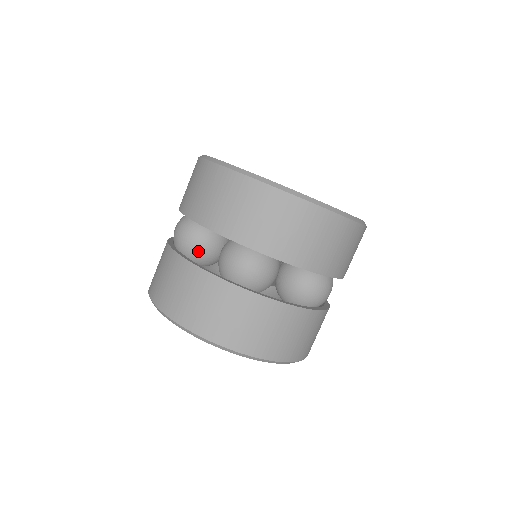
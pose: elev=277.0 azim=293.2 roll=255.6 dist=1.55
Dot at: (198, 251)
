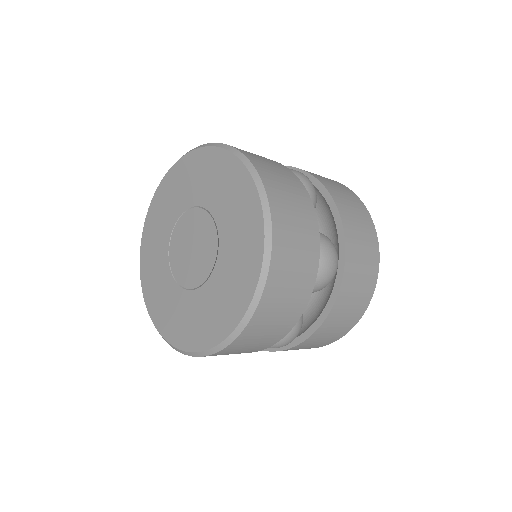
Dot at: occluded
